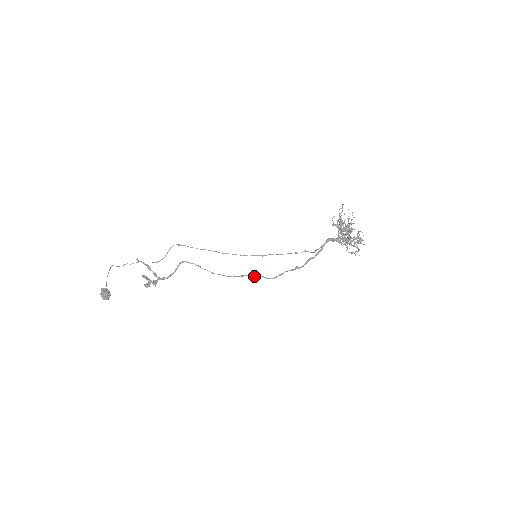
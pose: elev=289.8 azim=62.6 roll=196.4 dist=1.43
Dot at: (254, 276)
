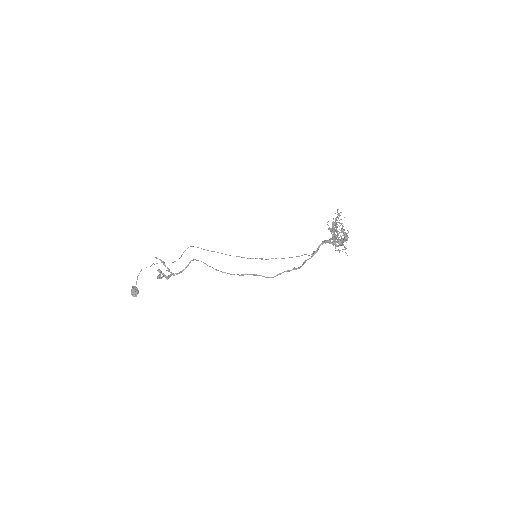
Dot at: (254, 275)
